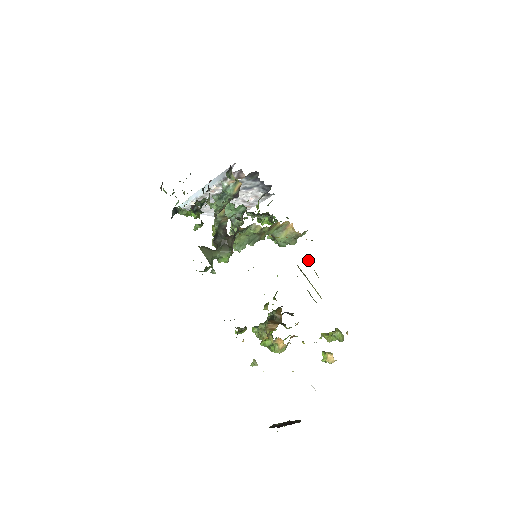
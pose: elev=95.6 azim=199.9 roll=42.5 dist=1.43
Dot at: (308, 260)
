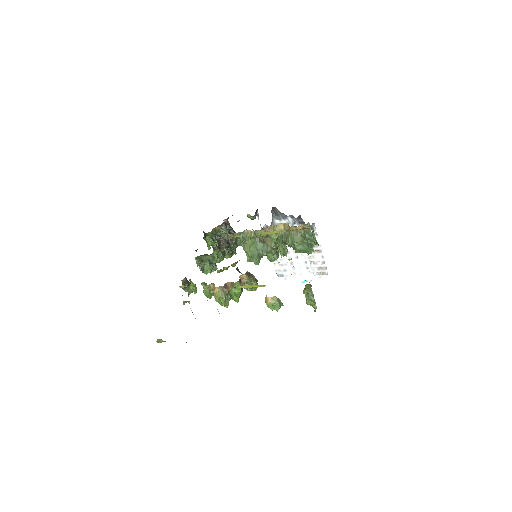
Dot at: occluded
